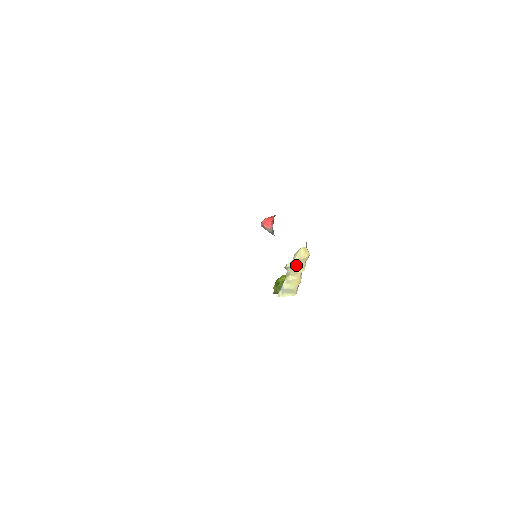
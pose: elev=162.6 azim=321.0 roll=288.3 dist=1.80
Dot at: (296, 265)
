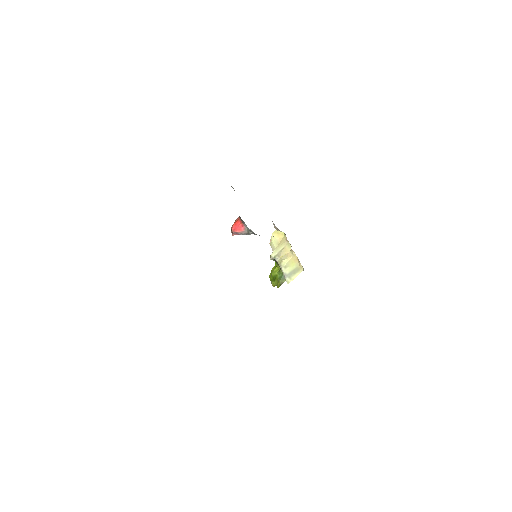
Dot at: (280, 249)
